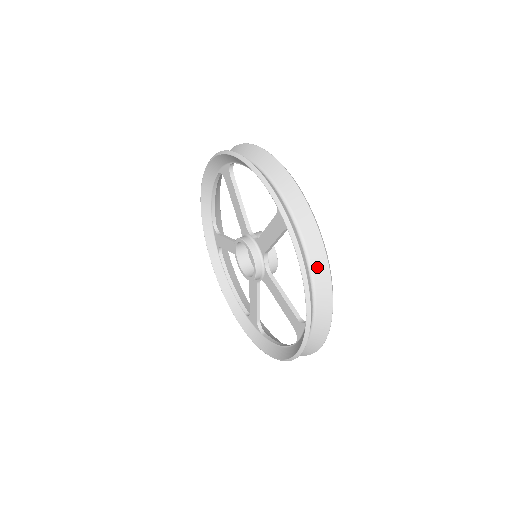
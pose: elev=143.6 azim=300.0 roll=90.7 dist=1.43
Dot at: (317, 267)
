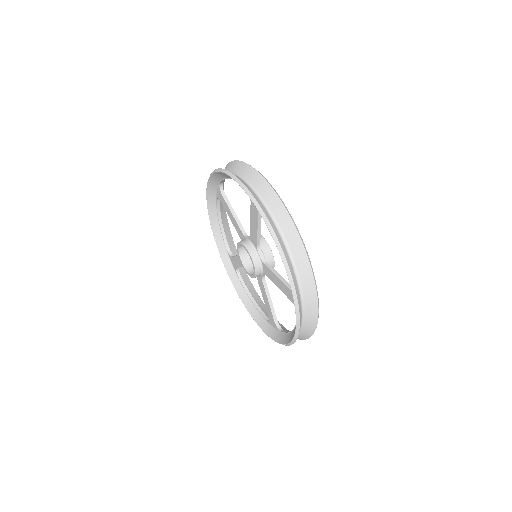
Dot at: (305, 332)
